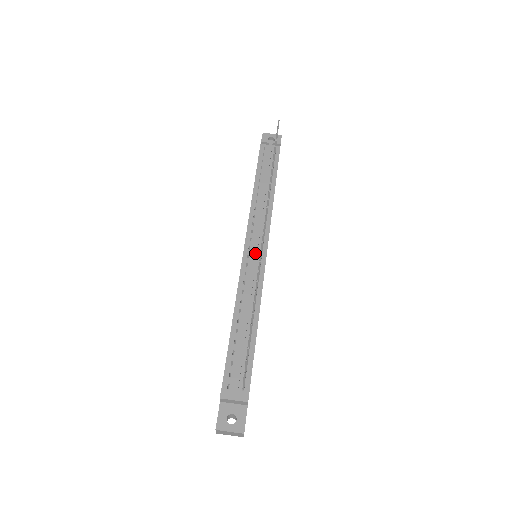
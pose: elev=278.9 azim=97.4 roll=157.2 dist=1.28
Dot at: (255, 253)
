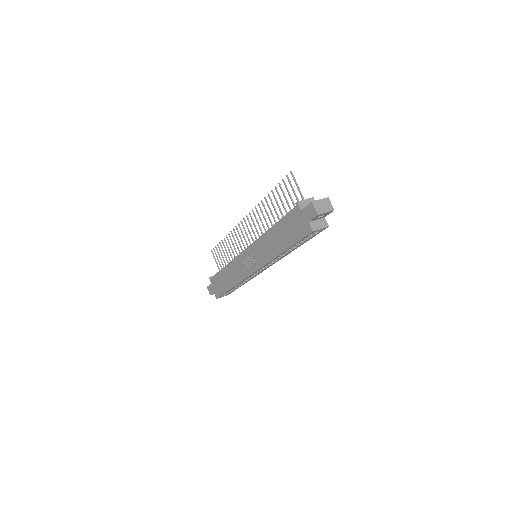
Dot at: occluded
